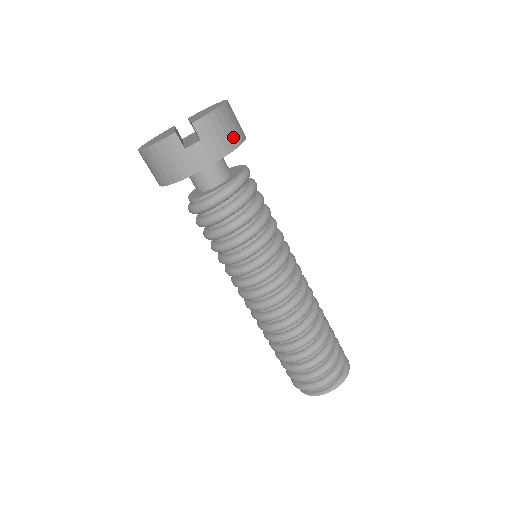
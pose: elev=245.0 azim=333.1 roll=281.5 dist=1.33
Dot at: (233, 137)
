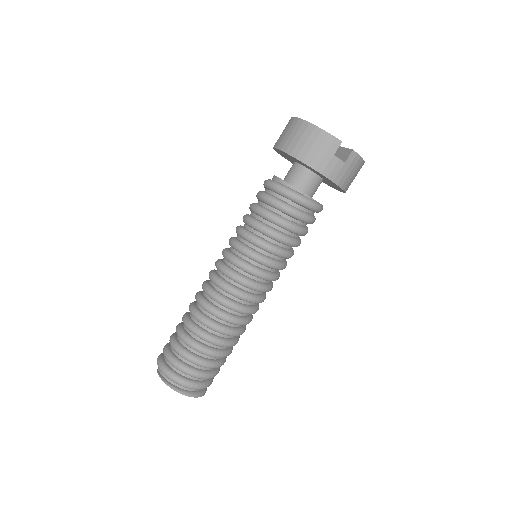
Dot at: (350, 184)
